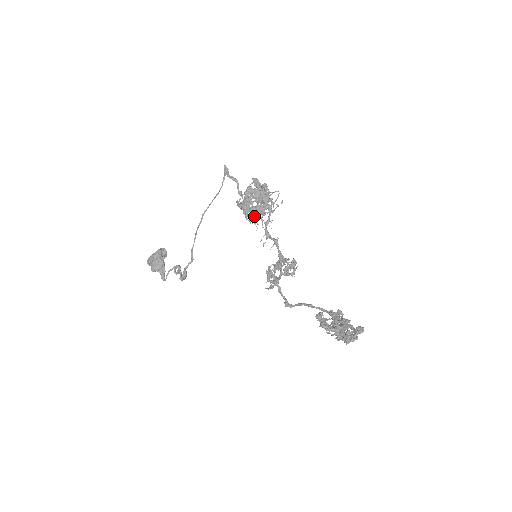
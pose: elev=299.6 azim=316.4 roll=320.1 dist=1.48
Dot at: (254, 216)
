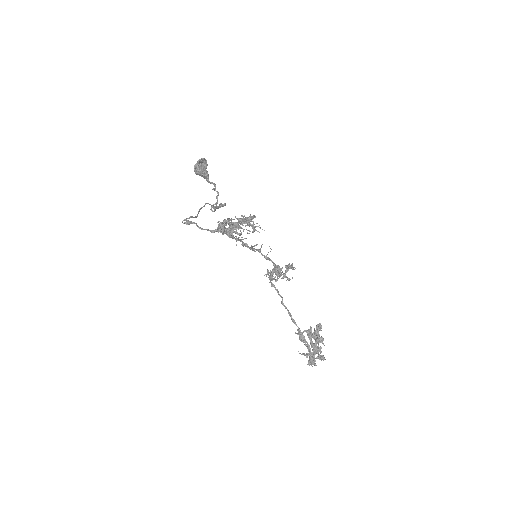
Dot at: occluded
